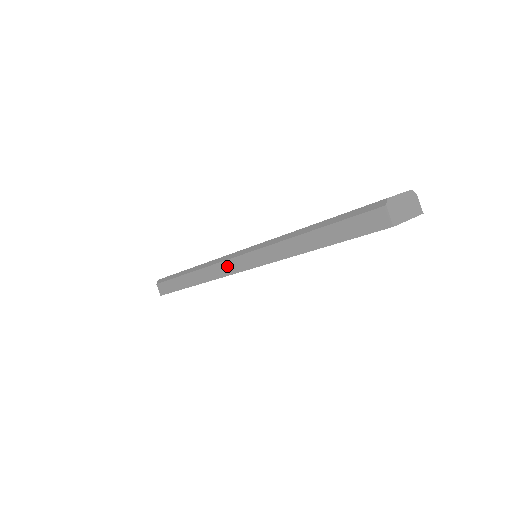
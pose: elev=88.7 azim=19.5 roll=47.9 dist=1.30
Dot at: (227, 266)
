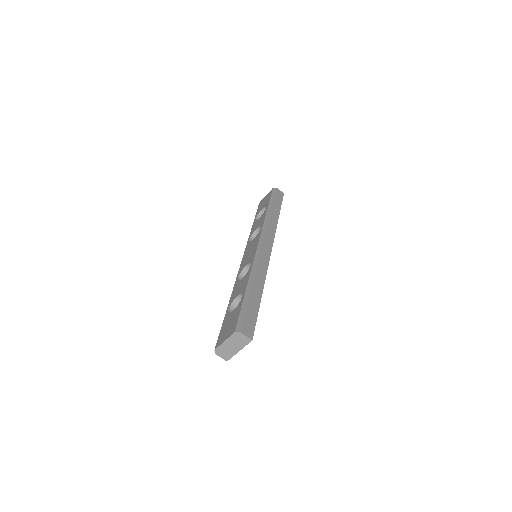
Dot at: occluded
